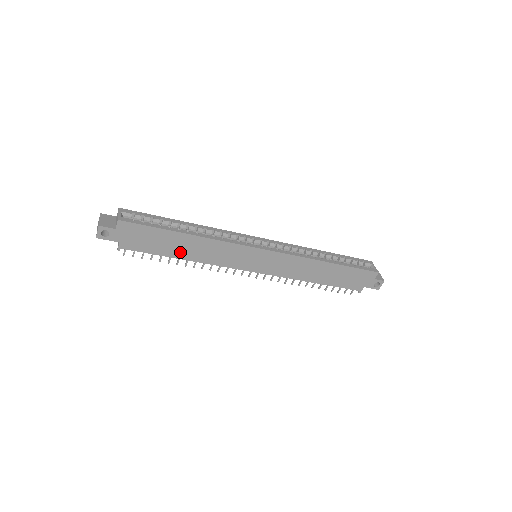
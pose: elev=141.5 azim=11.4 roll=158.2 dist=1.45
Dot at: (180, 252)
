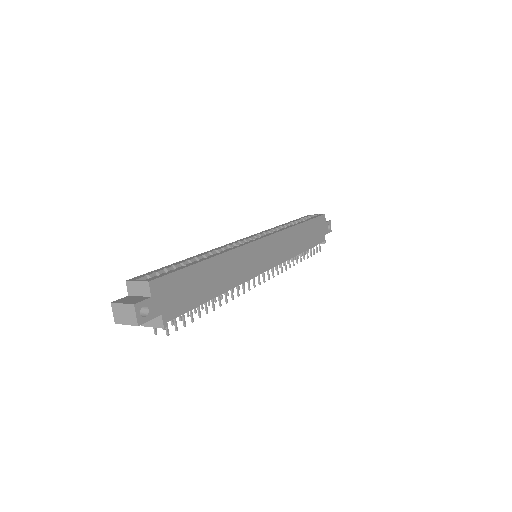
Dot at: (213, 287)
